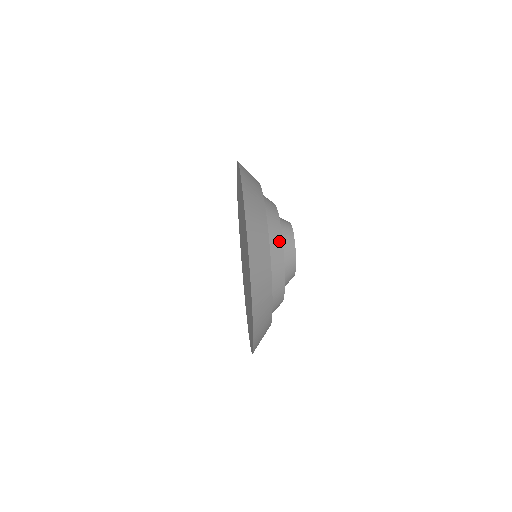
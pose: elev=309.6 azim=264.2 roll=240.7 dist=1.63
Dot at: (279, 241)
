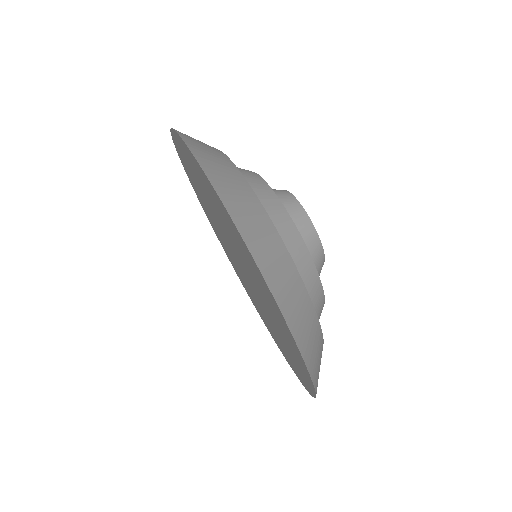
Dot at: (315, 279)
